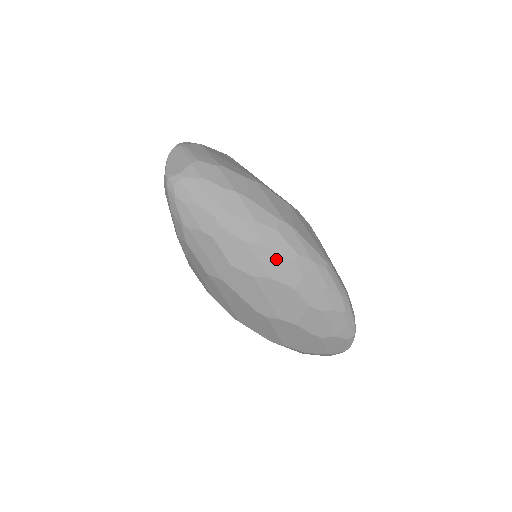
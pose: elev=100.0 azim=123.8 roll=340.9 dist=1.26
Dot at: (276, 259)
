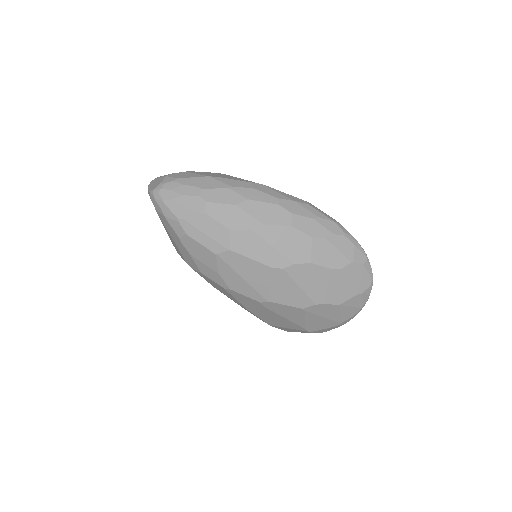
Dot at: (263, 208)
